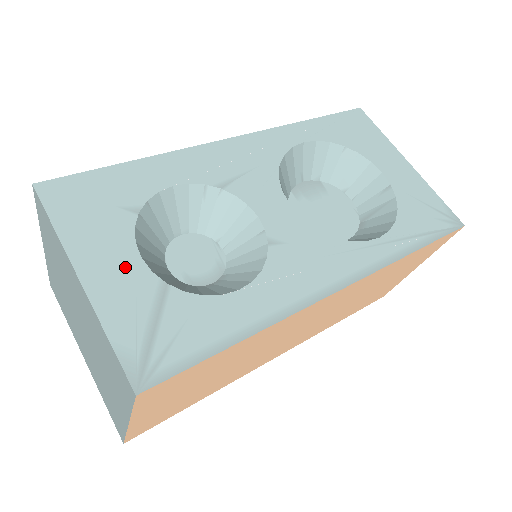
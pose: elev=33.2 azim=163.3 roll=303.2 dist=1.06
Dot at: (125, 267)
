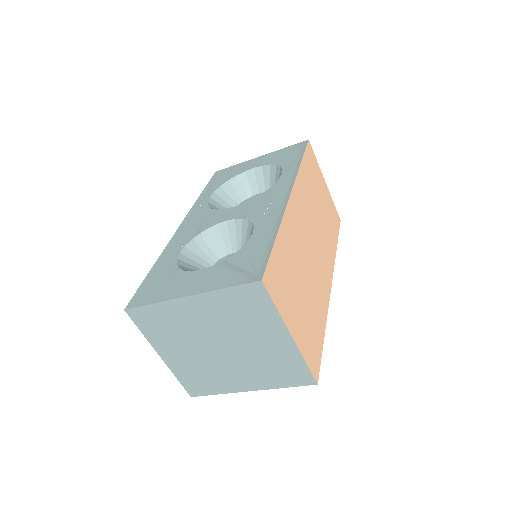
Dot at: (199, 277)
